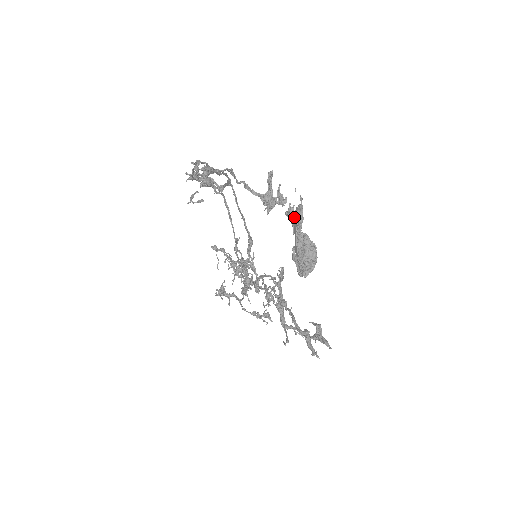
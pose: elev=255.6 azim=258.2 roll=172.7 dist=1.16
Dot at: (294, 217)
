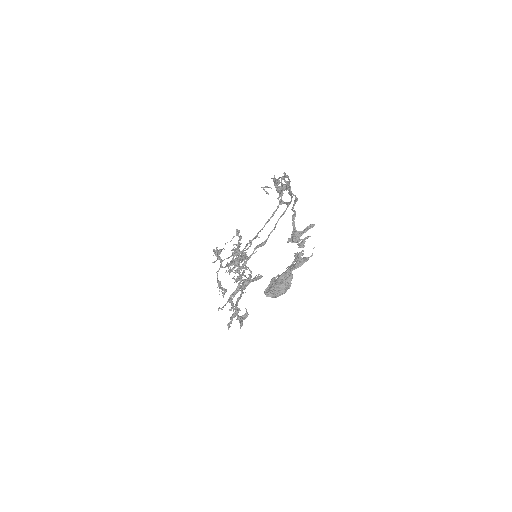
Dot at: (297, 260)
